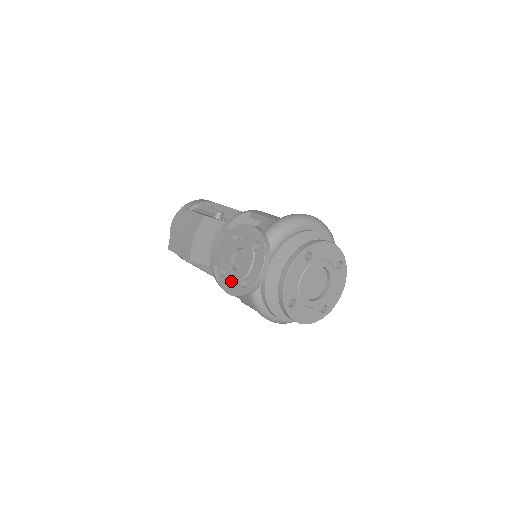
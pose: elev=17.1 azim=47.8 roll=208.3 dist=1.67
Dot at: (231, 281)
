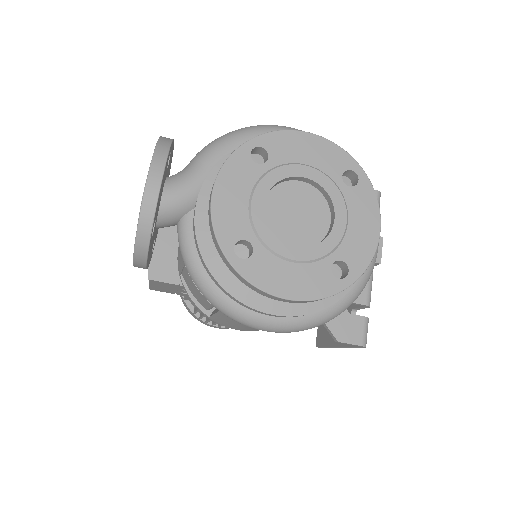
Dot at: occluded
